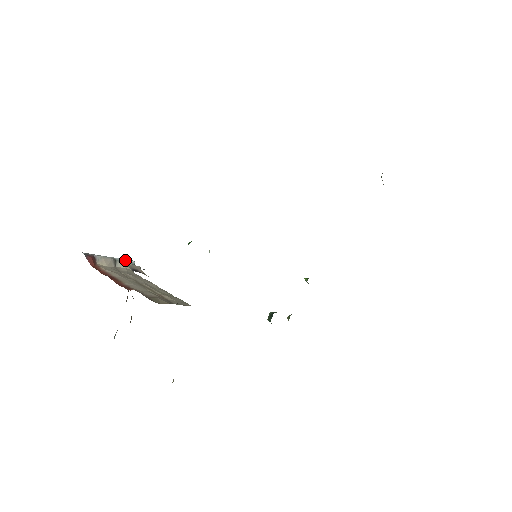
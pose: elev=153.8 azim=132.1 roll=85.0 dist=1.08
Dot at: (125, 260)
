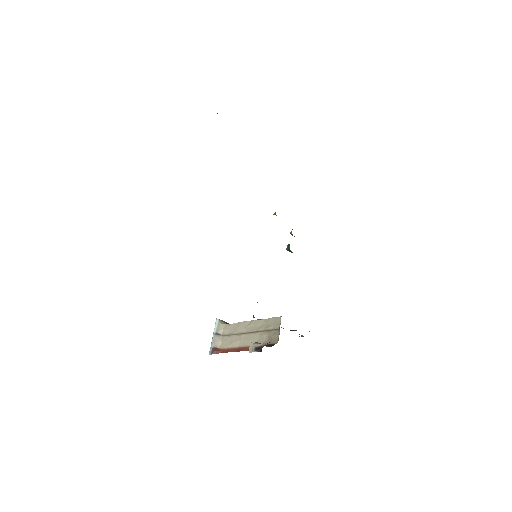
Dot at: (216, 326)
